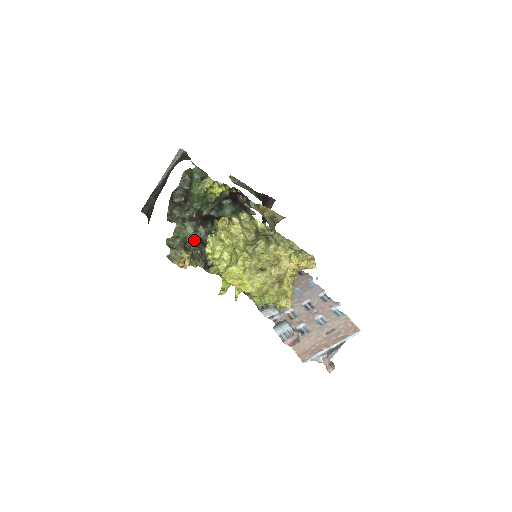
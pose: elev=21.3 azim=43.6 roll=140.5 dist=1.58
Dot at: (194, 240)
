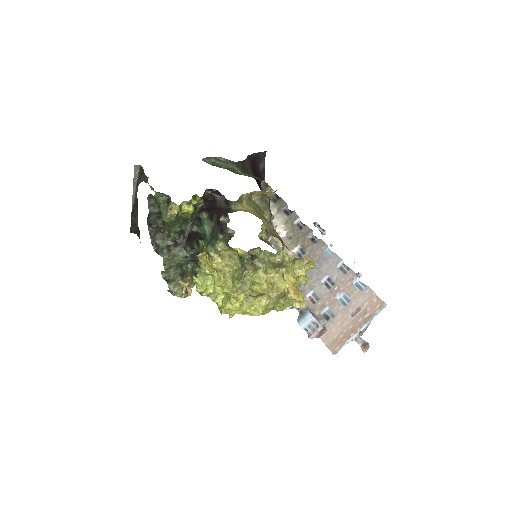
Dot at: (188, 261)
